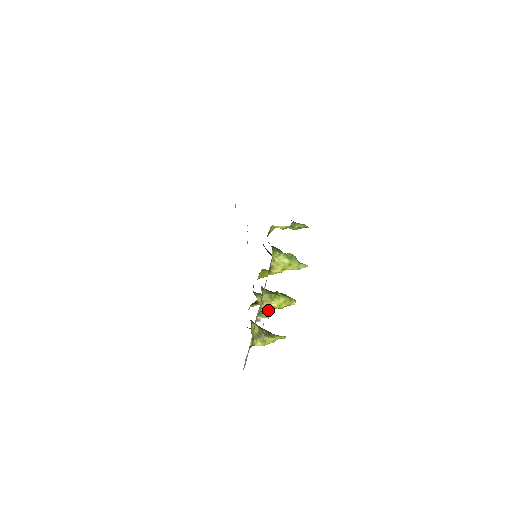
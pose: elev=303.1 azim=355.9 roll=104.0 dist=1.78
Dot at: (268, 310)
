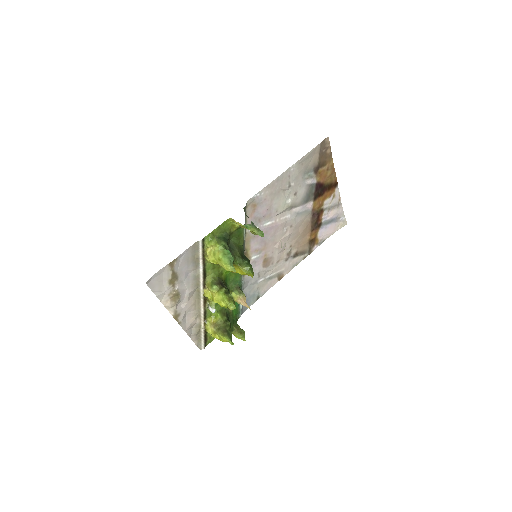
Dot at: (213, 301)
